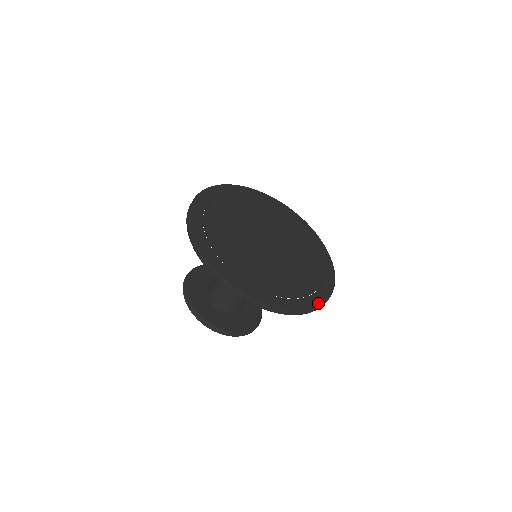
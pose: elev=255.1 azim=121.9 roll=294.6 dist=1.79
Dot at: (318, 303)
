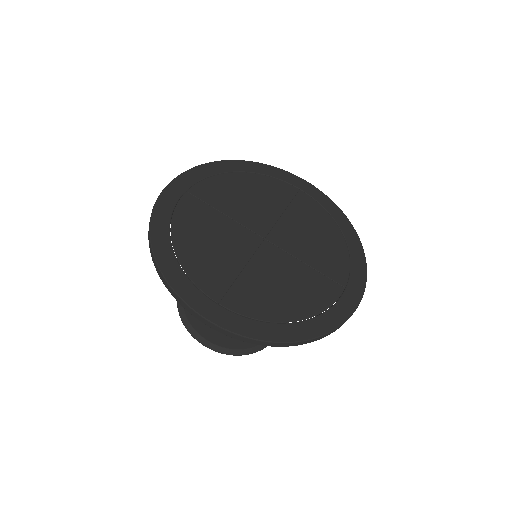
Dot at: (358, 295)
